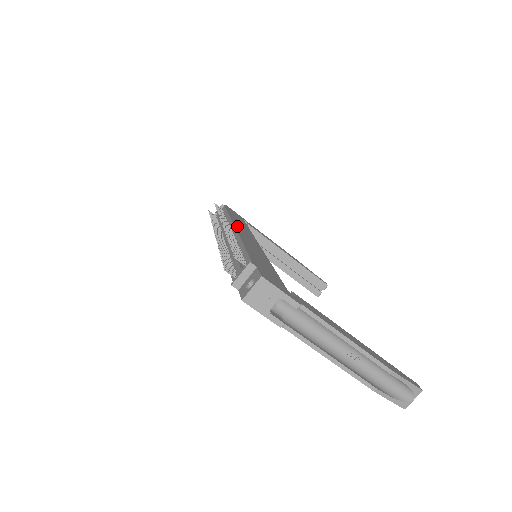
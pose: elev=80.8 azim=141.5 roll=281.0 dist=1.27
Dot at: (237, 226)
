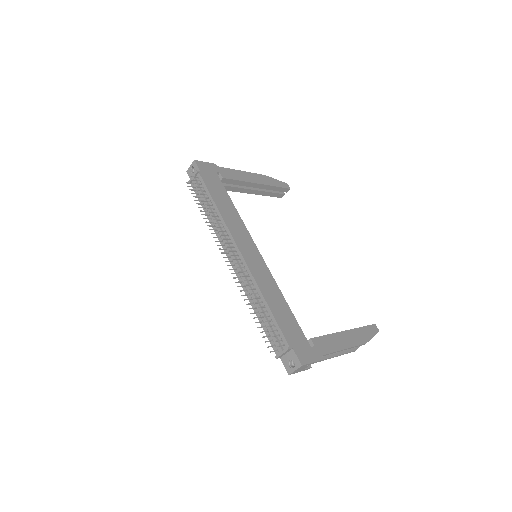
Dot at: (237, 239)
